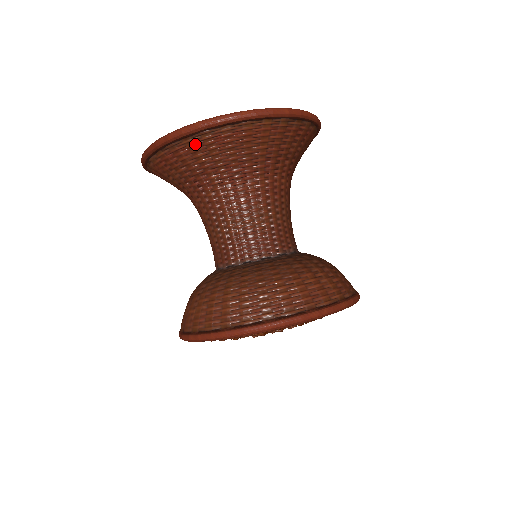
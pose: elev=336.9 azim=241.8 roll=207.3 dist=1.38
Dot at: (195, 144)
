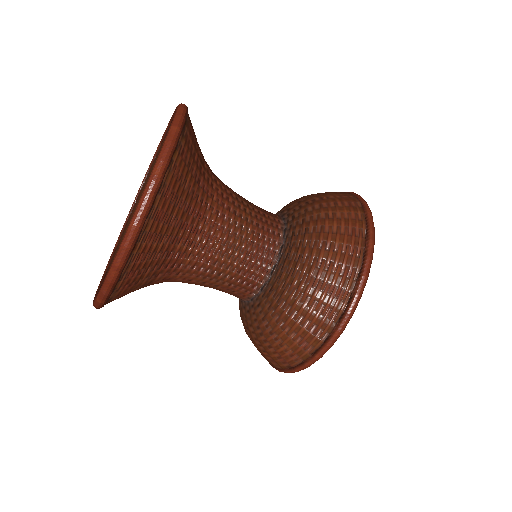
Dot at: (145, 243)
